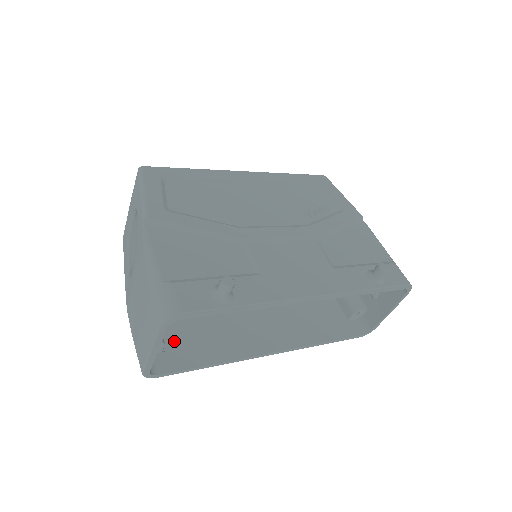
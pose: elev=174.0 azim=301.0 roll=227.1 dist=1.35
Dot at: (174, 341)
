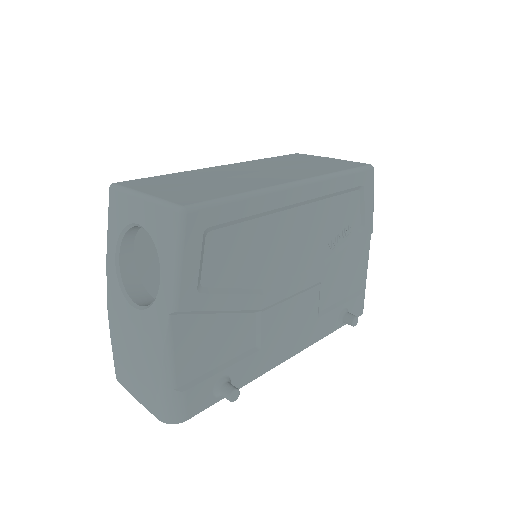
Dot at: occluded
